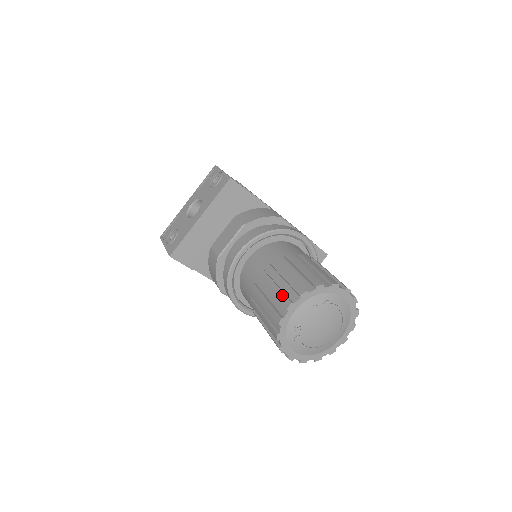
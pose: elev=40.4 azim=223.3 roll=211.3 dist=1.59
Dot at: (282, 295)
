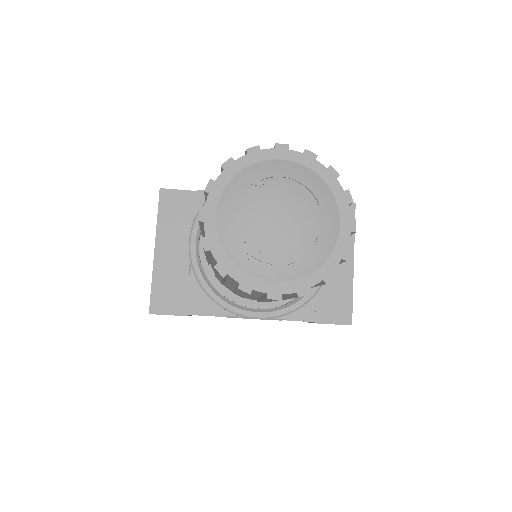
Dot at: occluded
